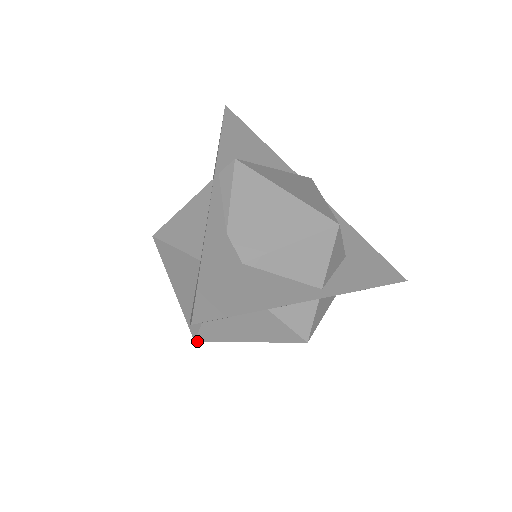
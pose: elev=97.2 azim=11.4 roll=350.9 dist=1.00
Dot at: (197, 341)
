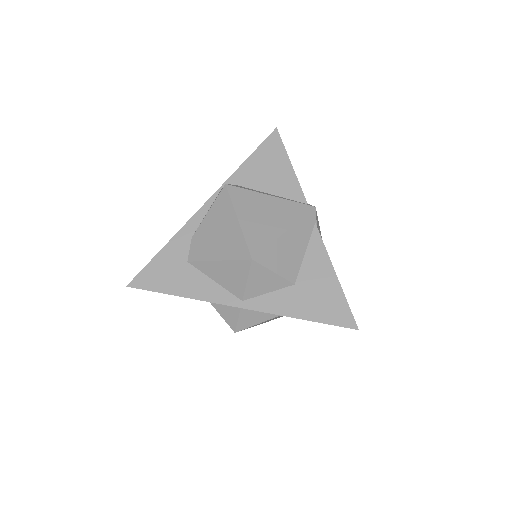
Dot at: occluded
